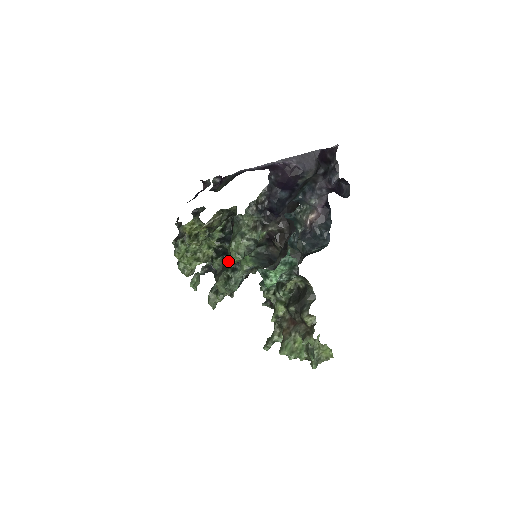
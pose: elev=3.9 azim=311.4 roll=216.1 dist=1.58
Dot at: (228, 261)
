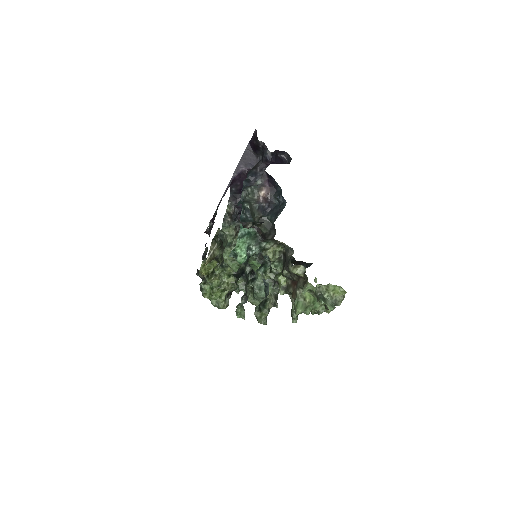
Dot at: (247, 277)
